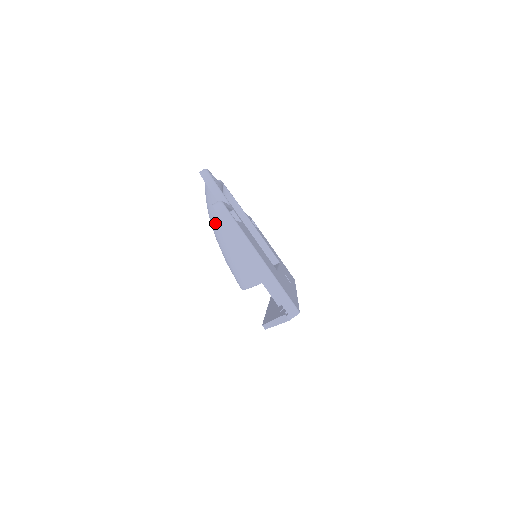
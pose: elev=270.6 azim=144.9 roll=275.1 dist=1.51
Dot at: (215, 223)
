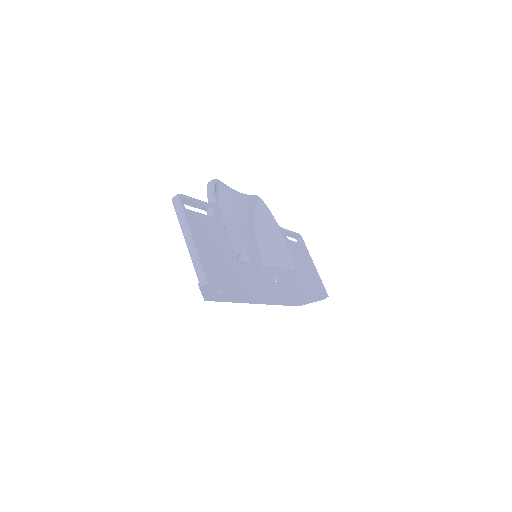
Dot at: occluded
